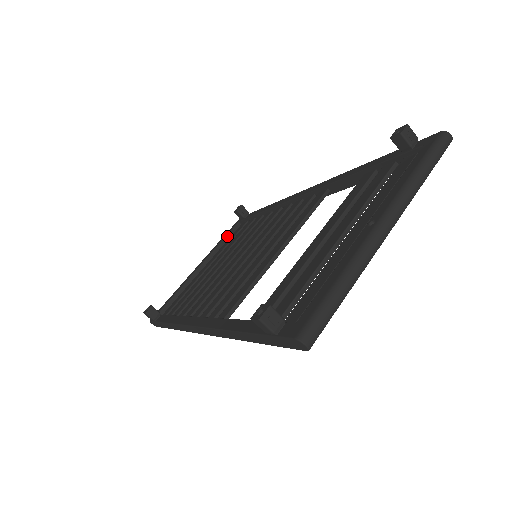
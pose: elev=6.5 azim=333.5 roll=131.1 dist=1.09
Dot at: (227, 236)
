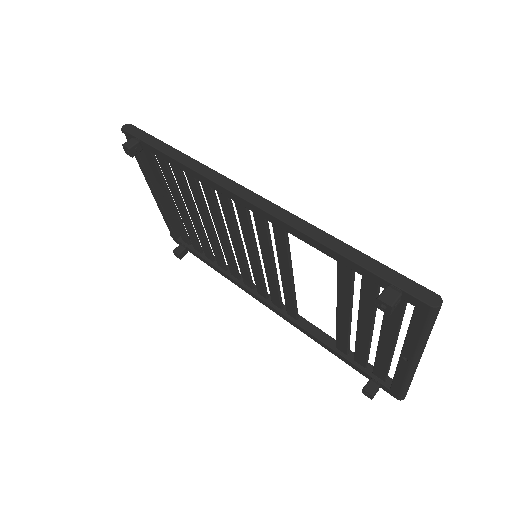
Dot at: (142, 161)
